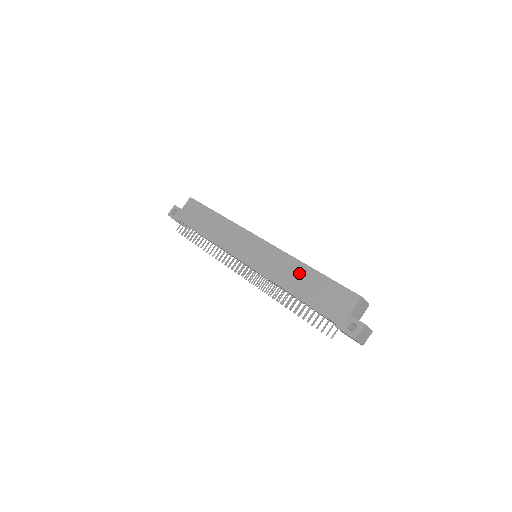
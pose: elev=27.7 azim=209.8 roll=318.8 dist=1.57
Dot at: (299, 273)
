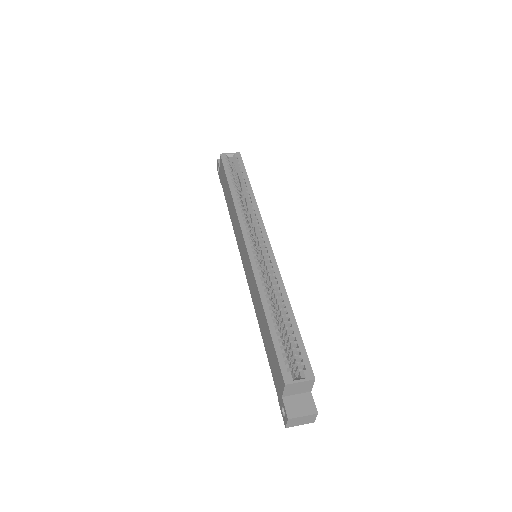
Dot at: (261, 312)
